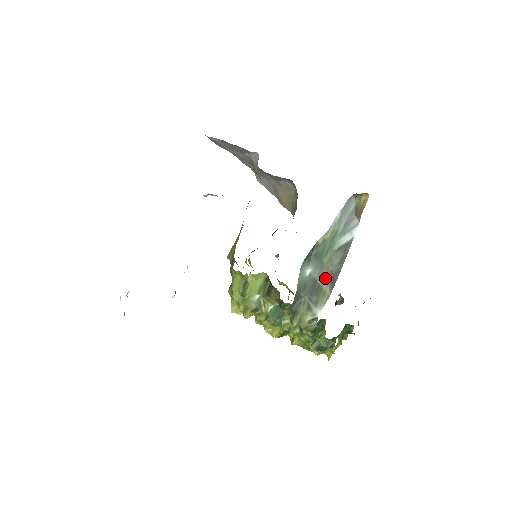
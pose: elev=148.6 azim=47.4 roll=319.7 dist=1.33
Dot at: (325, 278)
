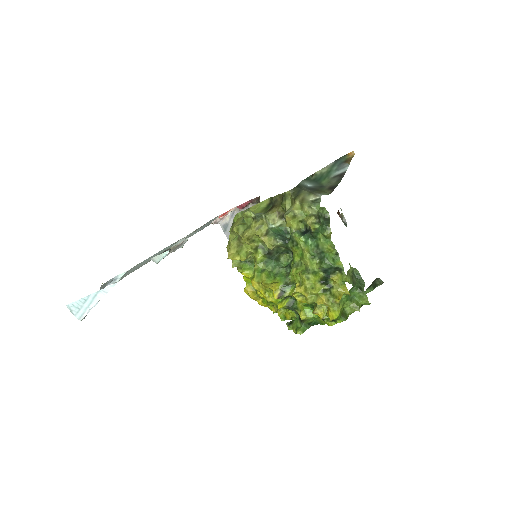
Dot at: (325, 189)
